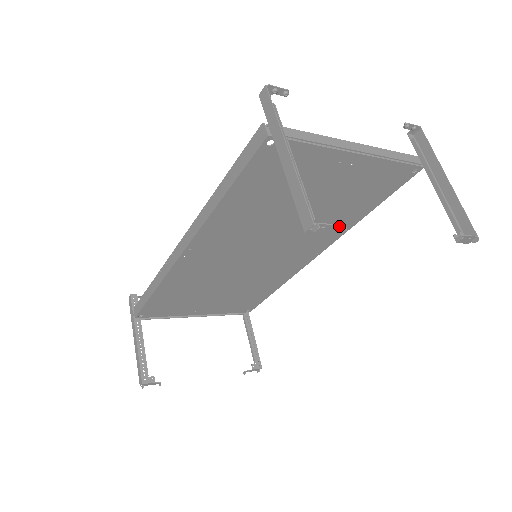
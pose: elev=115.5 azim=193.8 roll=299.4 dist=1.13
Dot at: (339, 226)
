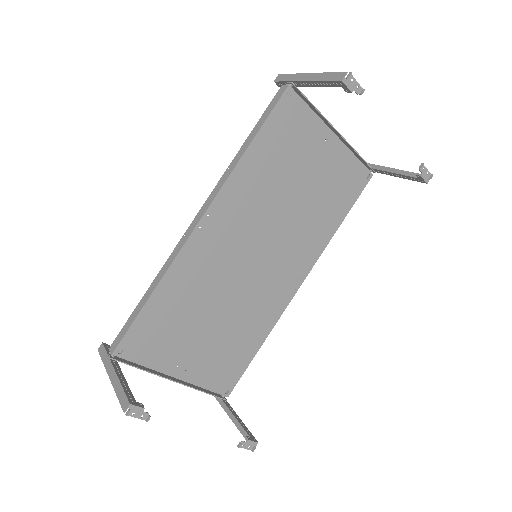
Dot at: (360, 87)
